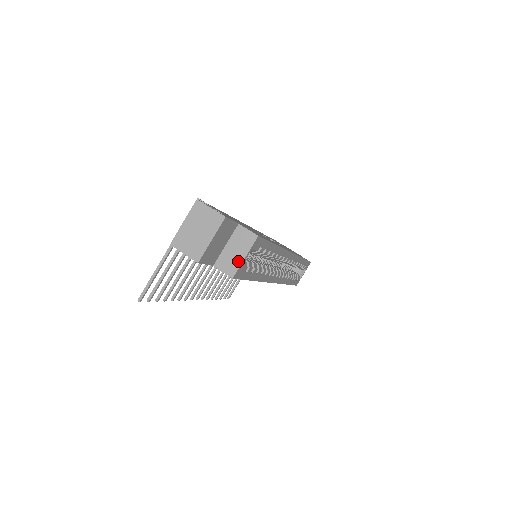
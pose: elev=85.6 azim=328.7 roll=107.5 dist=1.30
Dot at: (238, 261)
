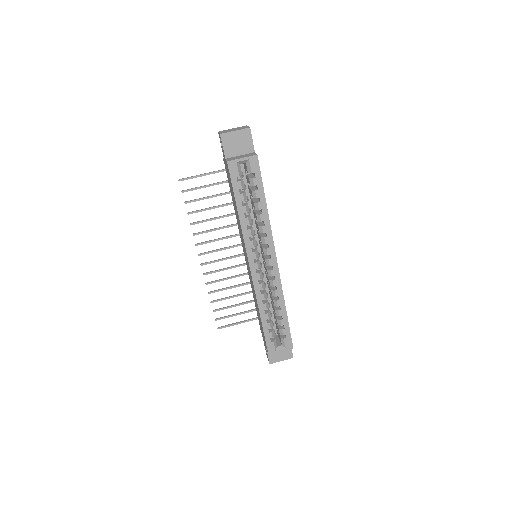
Dot at: (238, 158)
